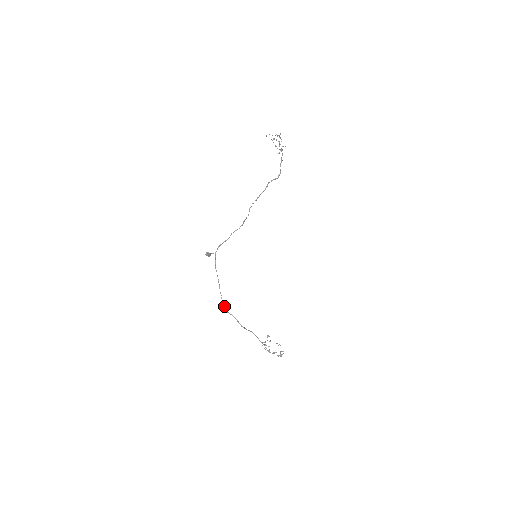
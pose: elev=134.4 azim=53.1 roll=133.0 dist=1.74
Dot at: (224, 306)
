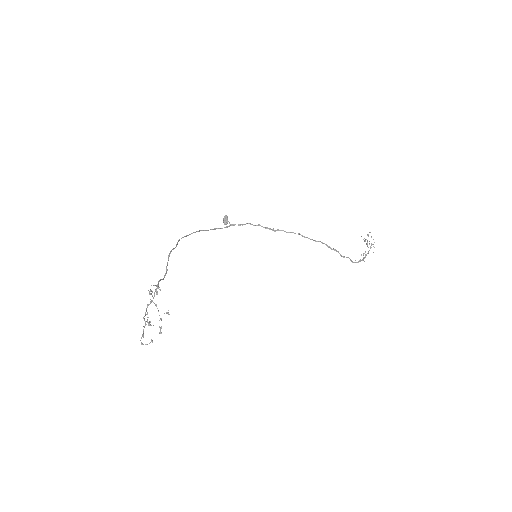
Dot at: (183, 237)
